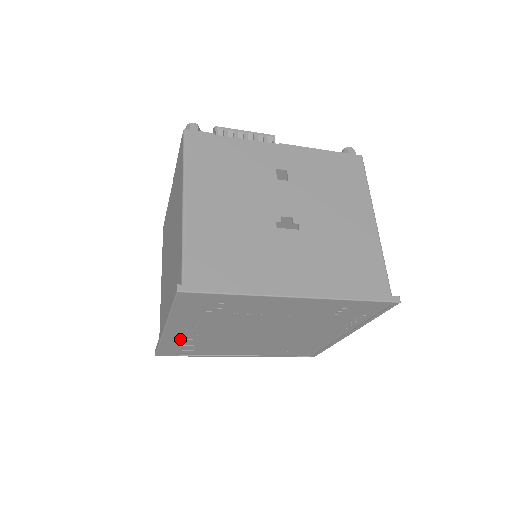
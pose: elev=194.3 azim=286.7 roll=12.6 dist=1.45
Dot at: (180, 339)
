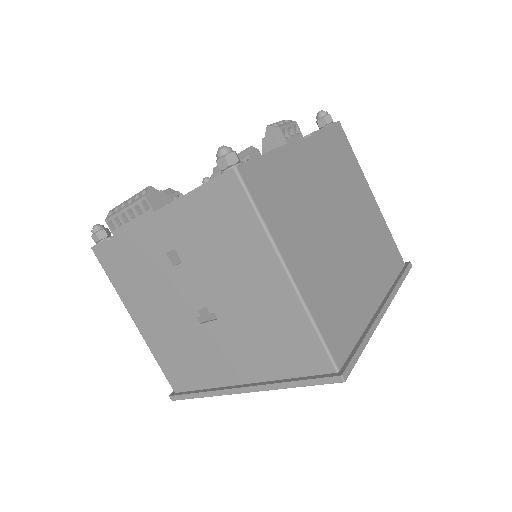
Dot at: occluded
